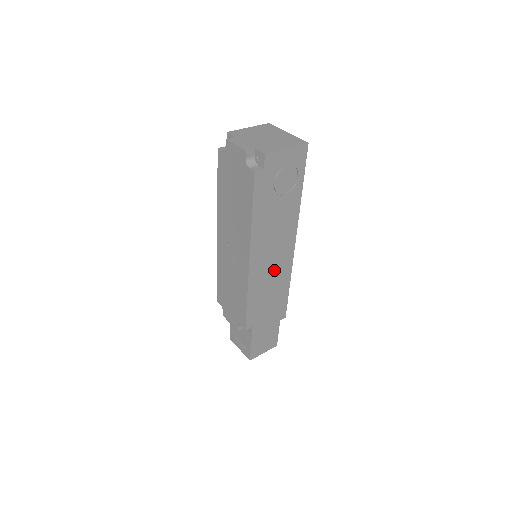
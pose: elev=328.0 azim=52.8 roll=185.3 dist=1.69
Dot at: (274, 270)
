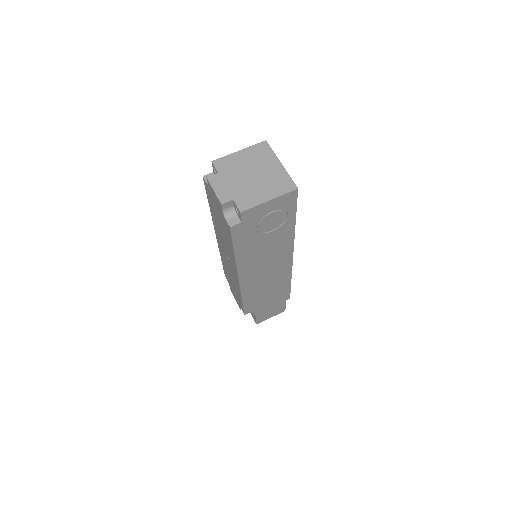
Dot at: (270, 277)
